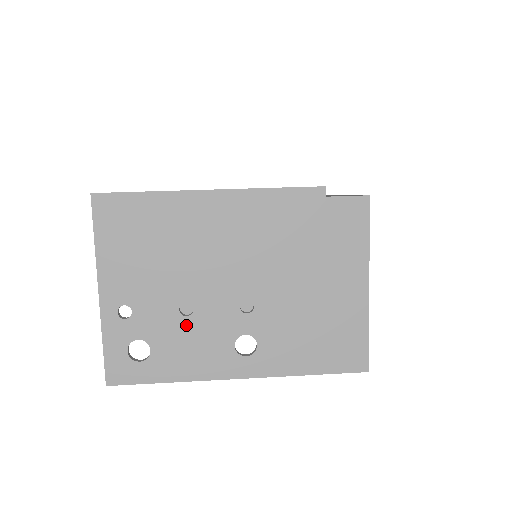
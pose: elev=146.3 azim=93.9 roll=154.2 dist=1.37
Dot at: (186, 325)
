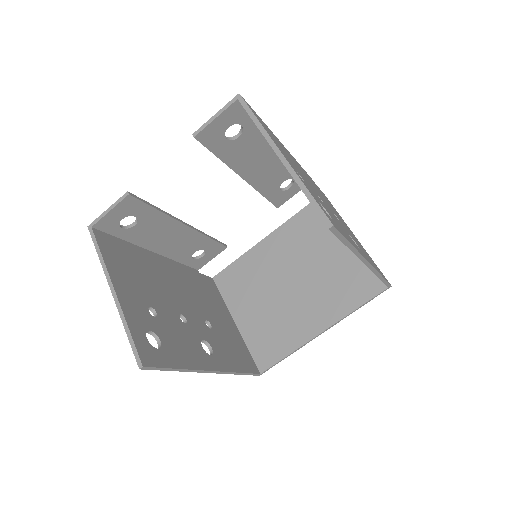
Dot at: occluded
